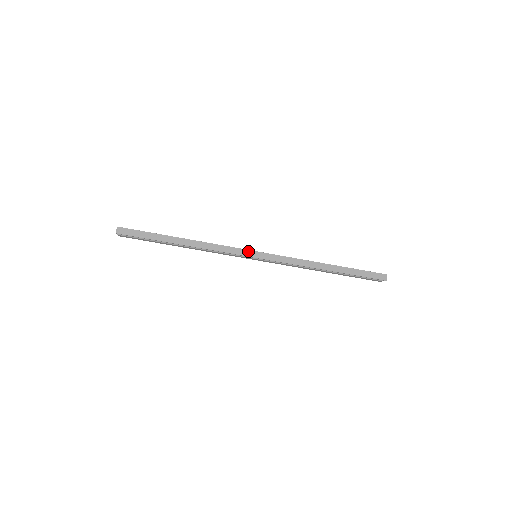
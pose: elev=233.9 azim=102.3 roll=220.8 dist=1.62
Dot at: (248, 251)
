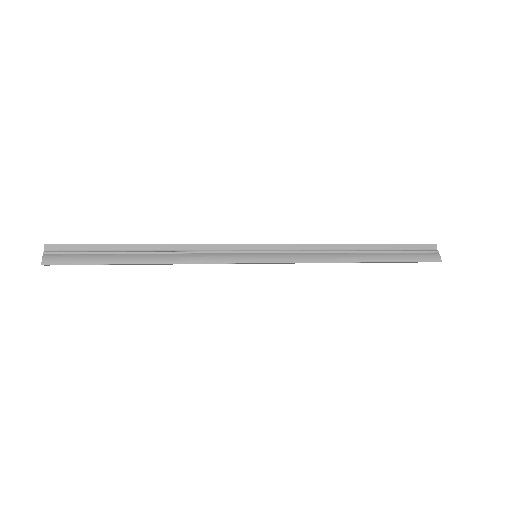
Dot at: occluded
